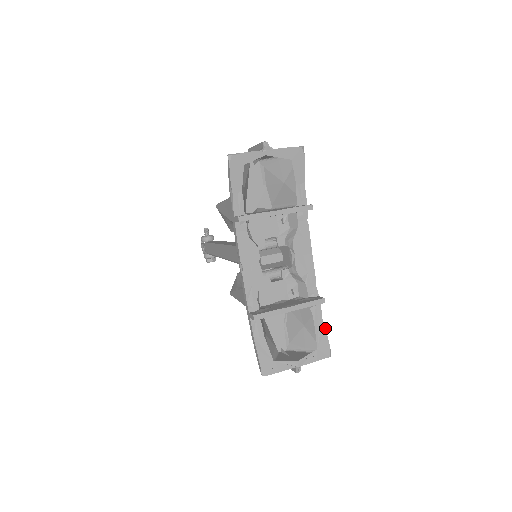
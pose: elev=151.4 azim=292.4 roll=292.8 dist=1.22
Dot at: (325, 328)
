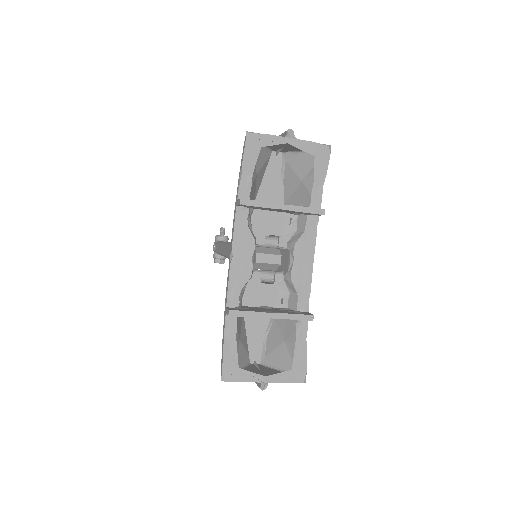
Dot at: occluded
